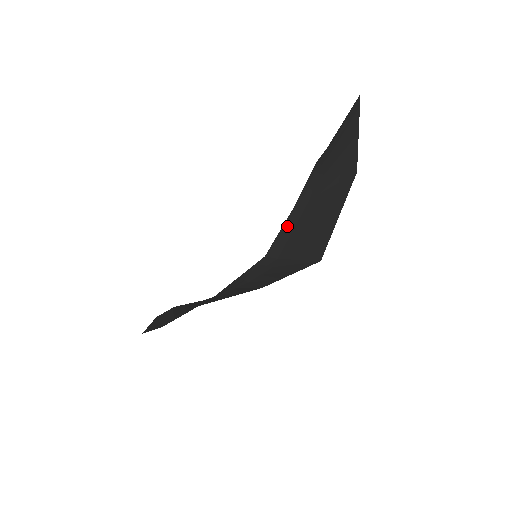
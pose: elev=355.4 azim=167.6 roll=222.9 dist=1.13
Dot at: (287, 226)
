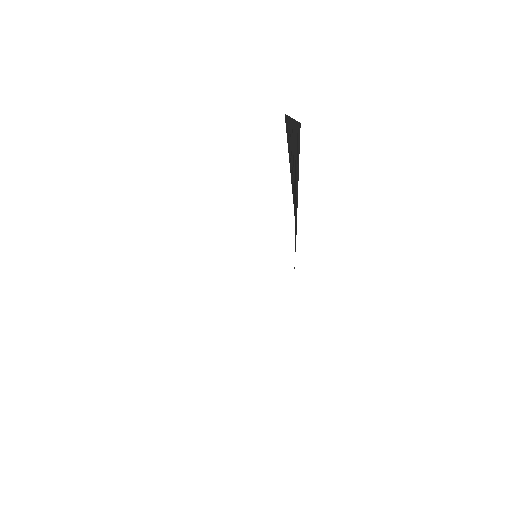
Dot at: occluded
